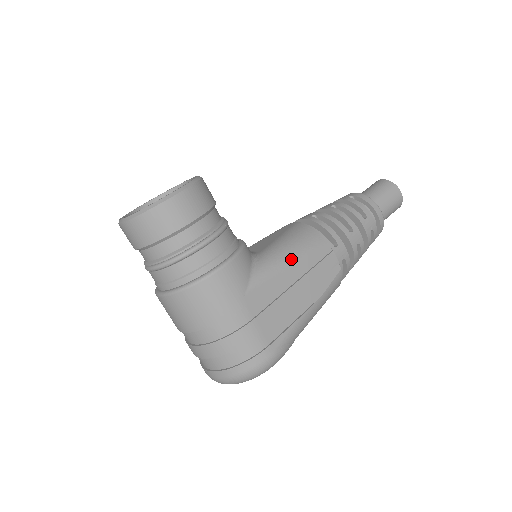
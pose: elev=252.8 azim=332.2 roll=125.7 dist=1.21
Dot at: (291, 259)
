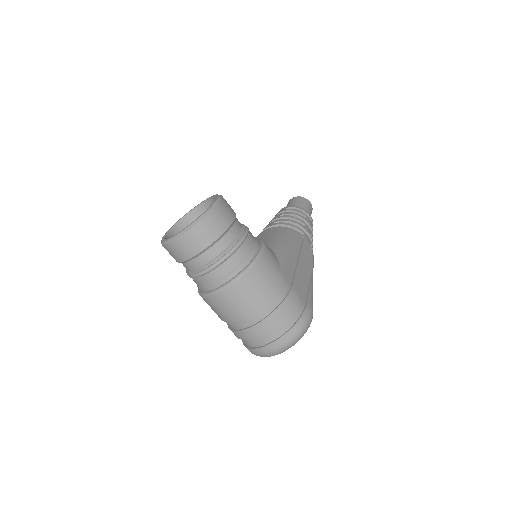
Dot at: (289, 244)
